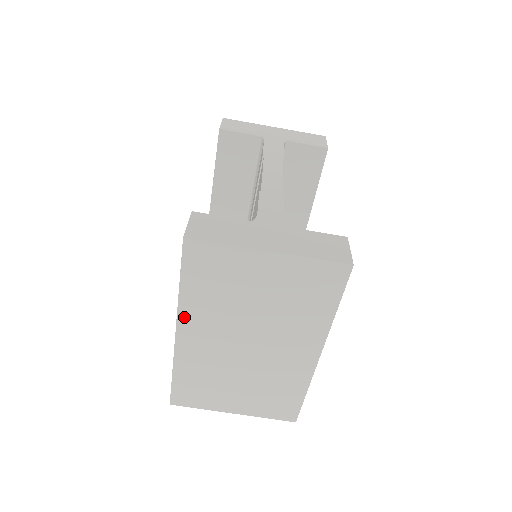
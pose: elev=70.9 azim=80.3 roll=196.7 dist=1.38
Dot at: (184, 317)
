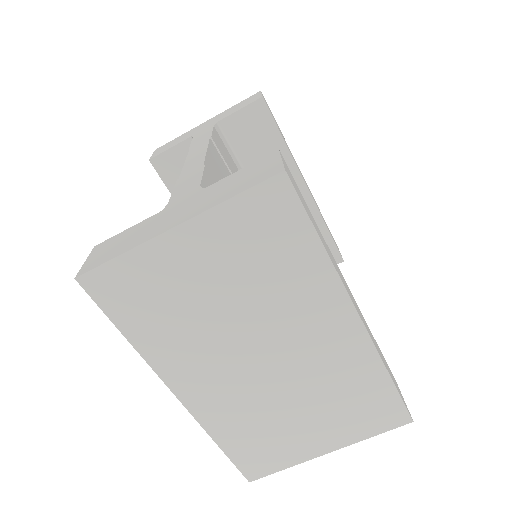
Dot at: (165, 371)
